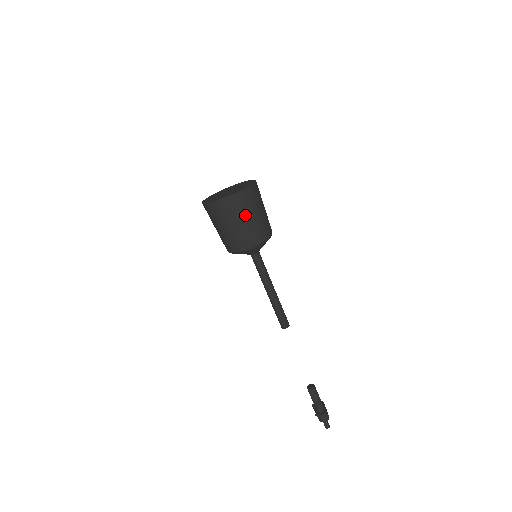
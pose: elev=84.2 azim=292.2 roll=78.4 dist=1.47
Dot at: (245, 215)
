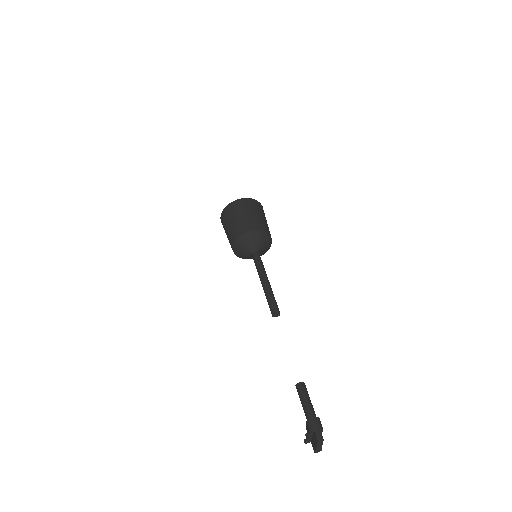
Dot at: (251, 211)
